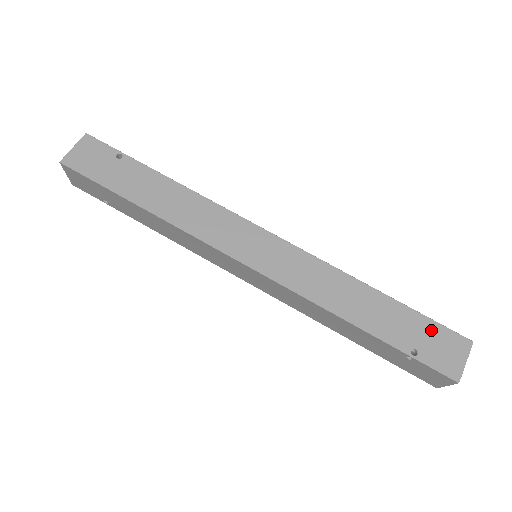
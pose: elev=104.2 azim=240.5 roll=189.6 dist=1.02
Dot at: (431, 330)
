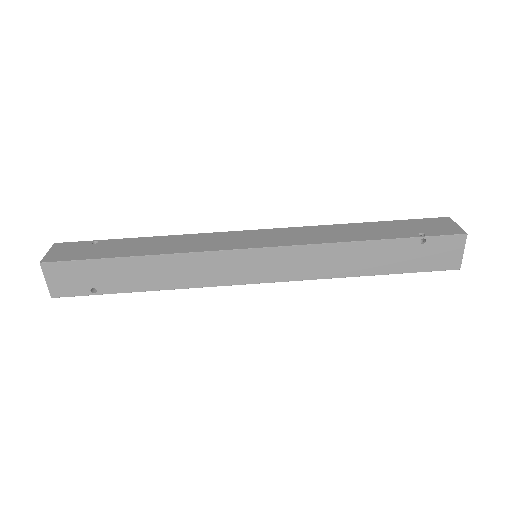
Dot at: (418, 223)
